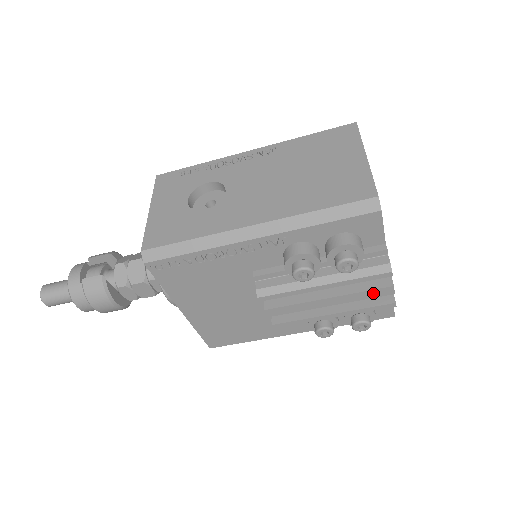
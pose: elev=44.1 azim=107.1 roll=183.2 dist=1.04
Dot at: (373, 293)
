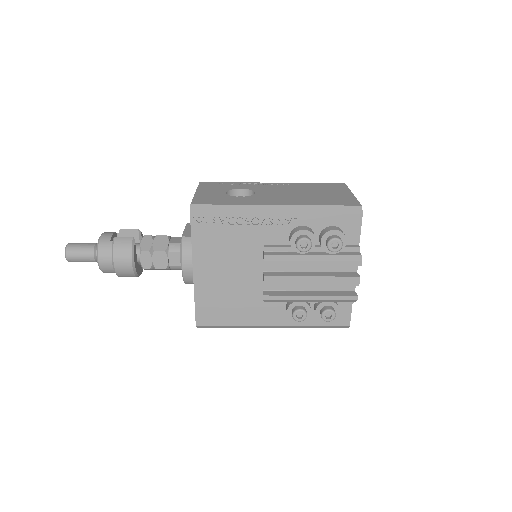
Dot at: (345, 280)
